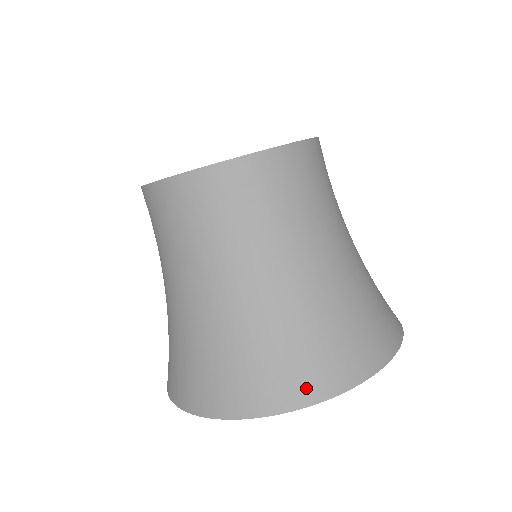
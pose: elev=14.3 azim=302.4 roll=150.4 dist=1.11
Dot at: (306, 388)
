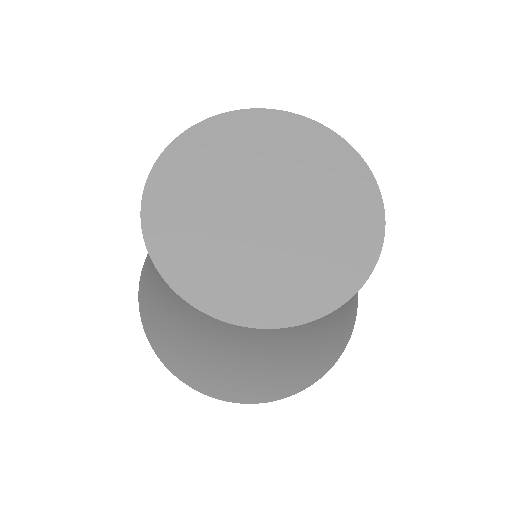
Dot at: (328, 366)
